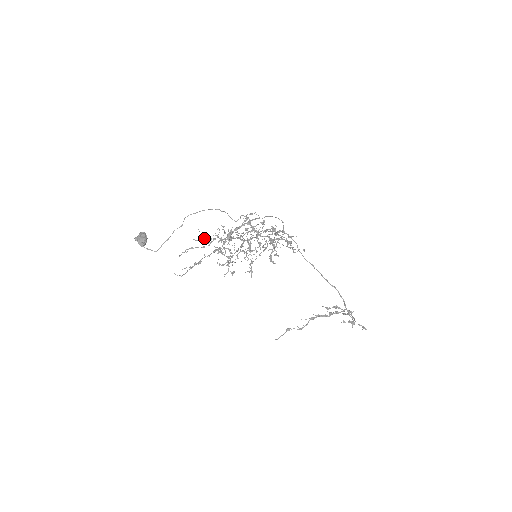
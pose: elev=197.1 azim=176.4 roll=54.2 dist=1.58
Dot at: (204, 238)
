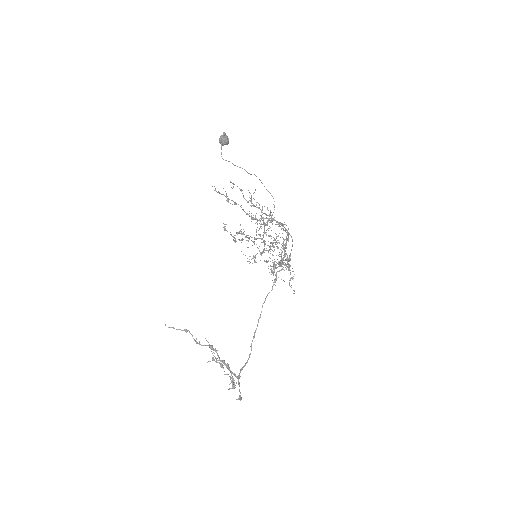
Dot at: occluded
